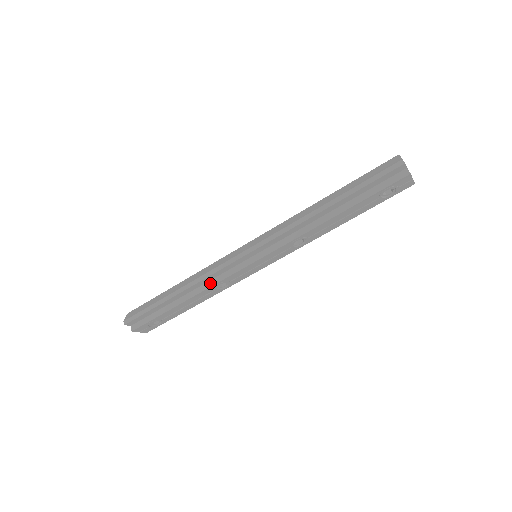
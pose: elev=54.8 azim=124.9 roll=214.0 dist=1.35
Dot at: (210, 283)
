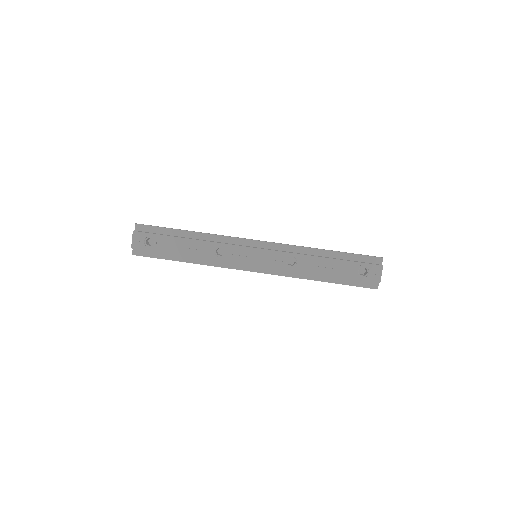
Dot at: (217, 242)
